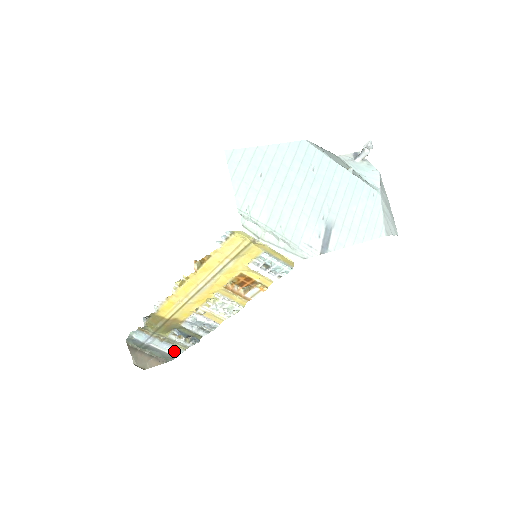
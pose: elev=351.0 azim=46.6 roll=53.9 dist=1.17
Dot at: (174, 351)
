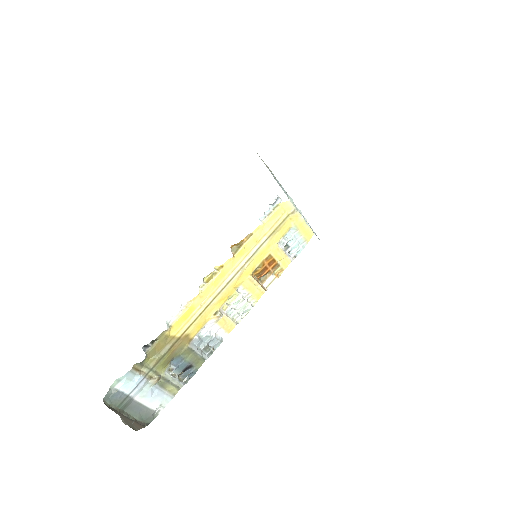
Dot at: (161, 401)
